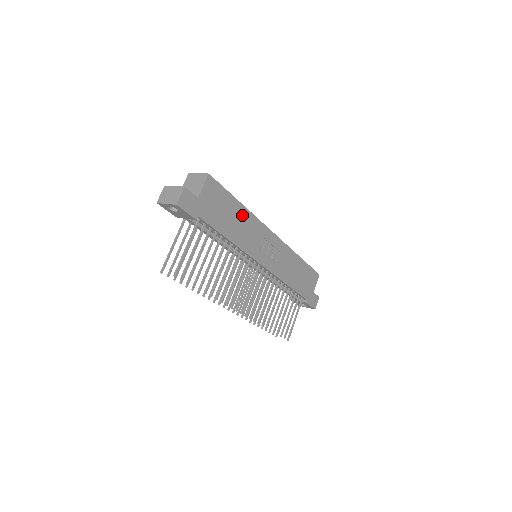
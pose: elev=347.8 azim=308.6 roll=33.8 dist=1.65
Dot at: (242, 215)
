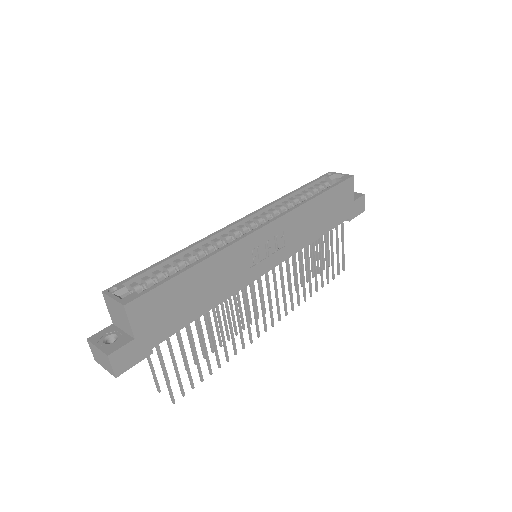
Dot at: (205, 272)
